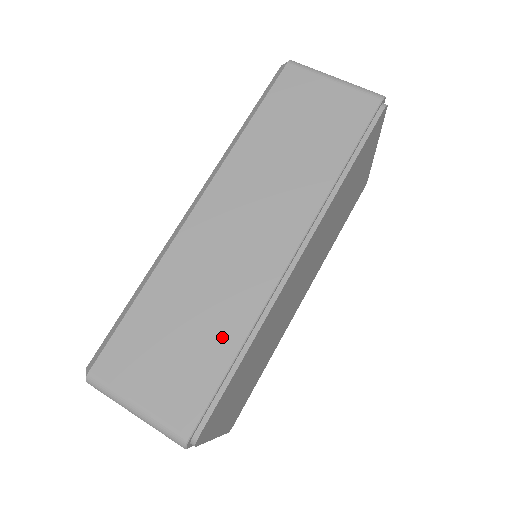
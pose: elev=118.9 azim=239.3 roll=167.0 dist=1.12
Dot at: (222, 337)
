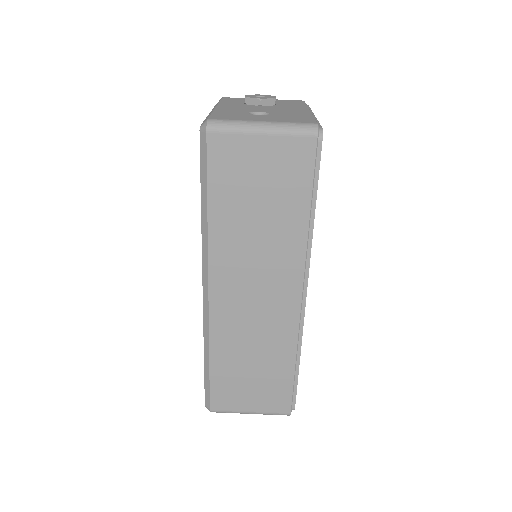
Dot at: (280, 363)
